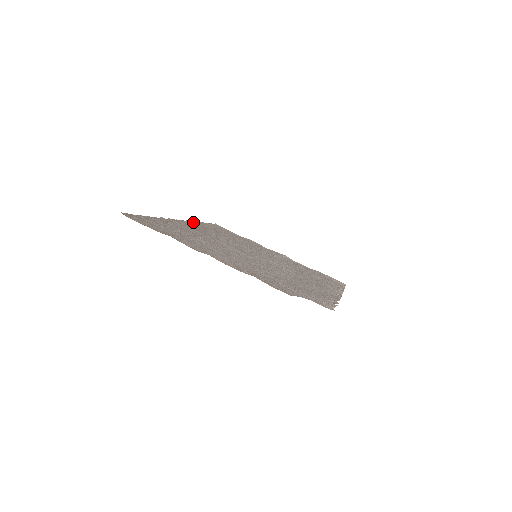
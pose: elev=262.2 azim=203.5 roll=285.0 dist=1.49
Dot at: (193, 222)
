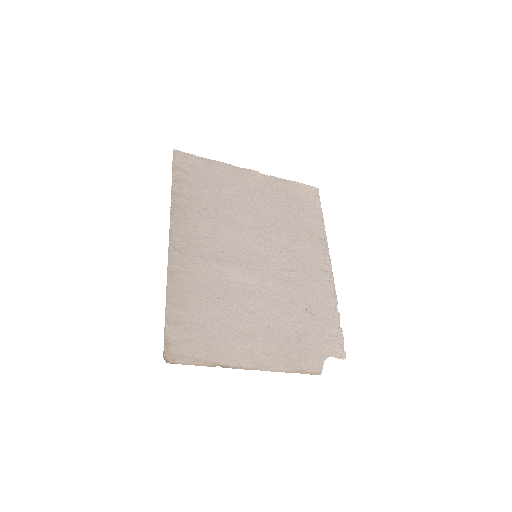
Dot at: (175, 218)
